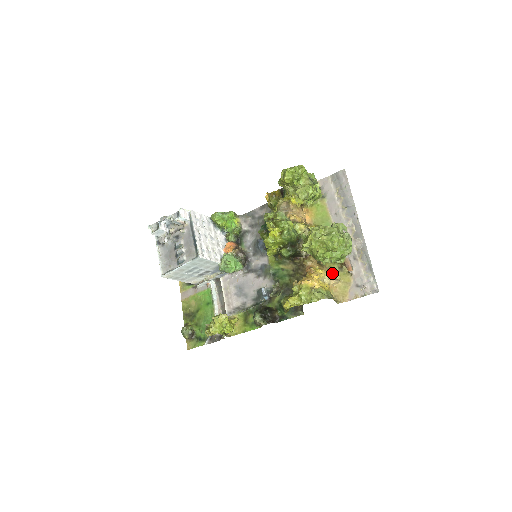
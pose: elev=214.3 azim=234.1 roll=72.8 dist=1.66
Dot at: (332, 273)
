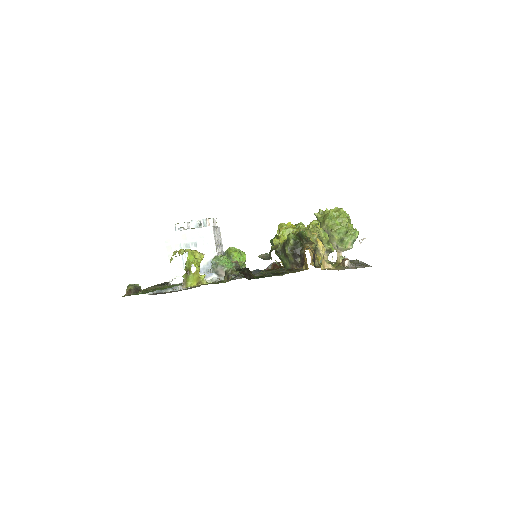
Dot at: occluded
